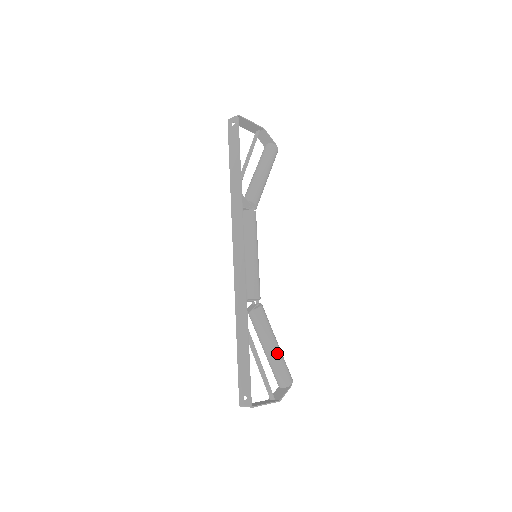
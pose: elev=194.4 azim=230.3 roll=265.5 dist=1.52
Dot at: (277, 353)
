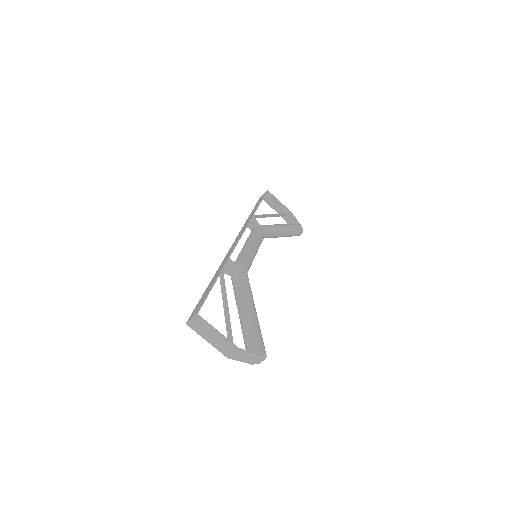
Dot at: (252, 315)
